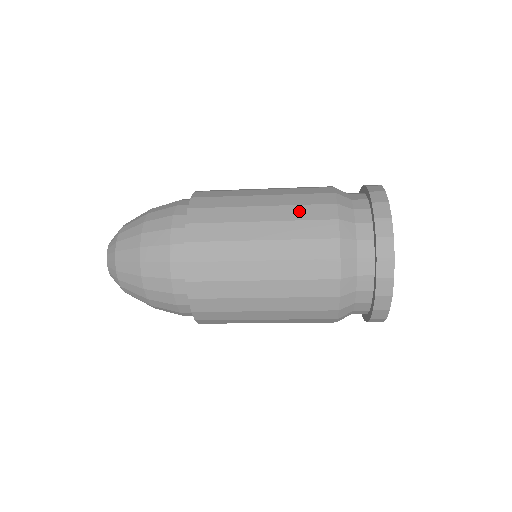
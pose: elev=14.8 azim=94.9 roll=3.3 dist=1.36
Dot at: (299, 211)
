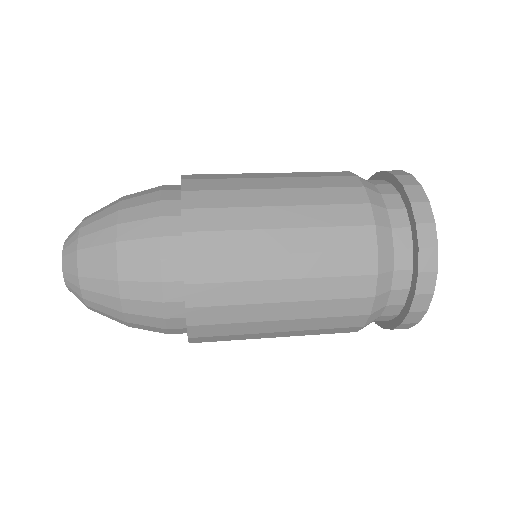
Dot at: (331, 262)
